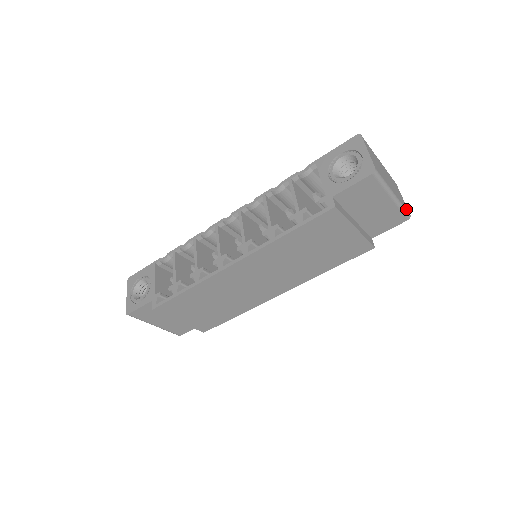
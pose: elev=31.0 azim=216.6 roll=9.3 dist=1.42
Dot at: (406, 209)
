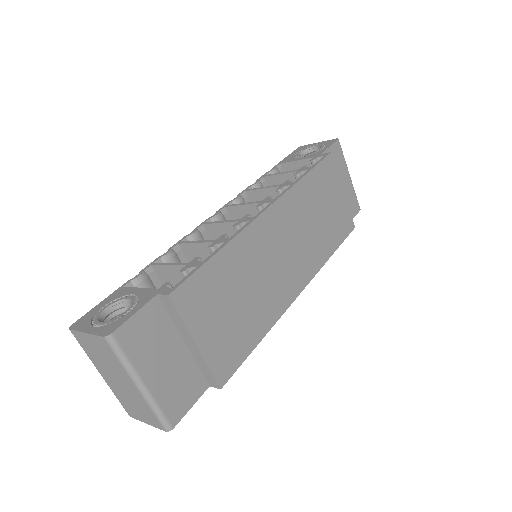
Dot at: occluded
